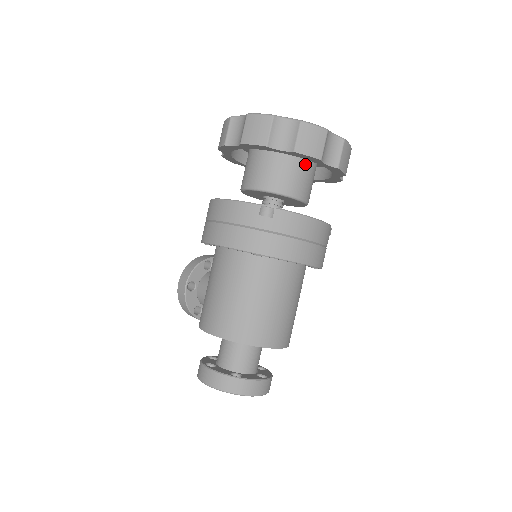
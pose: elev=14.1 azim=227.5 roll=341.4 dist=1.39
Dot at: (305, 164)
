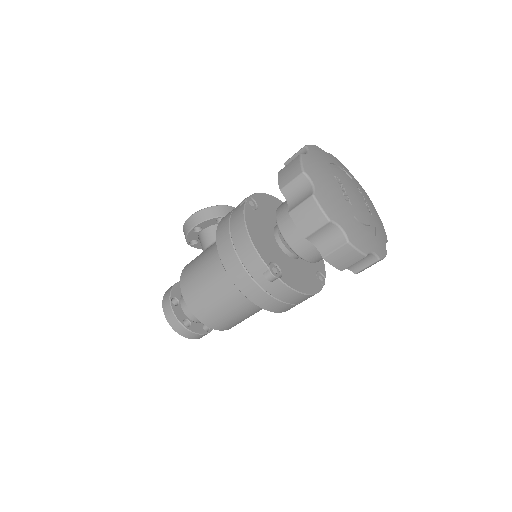
Dot at: occluded
